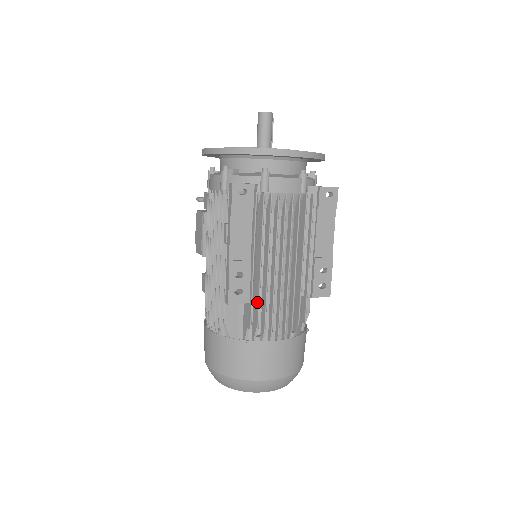
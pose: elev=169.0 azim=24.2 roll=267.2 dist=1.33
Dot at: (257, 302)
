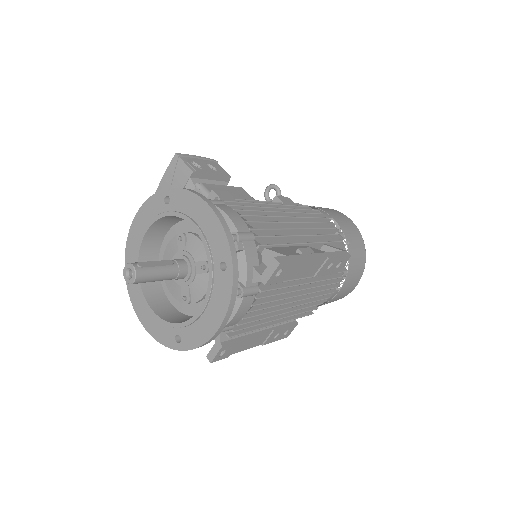
Dot at: (301, 312)
